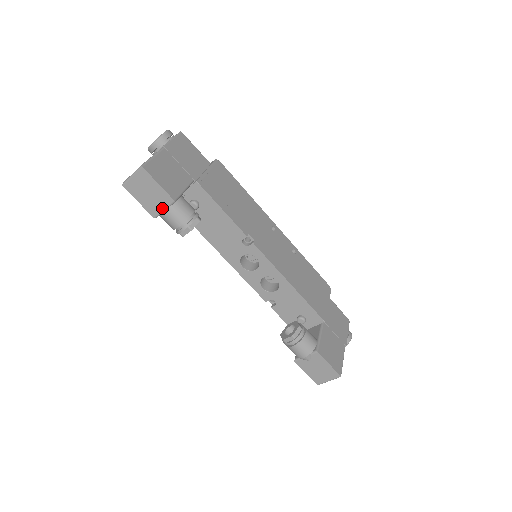
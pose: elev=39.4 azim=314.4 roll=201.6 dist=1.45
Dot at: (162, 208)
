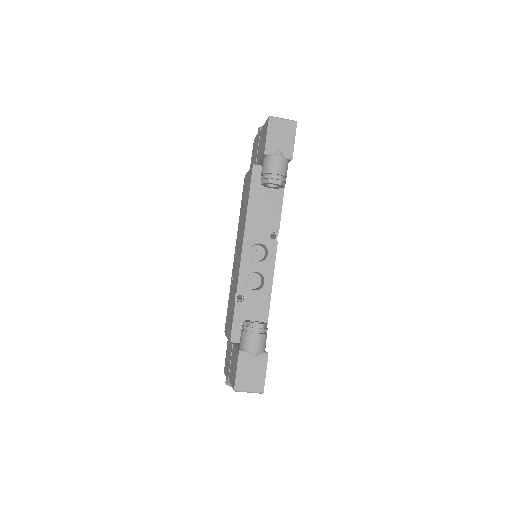
Dot at: (280, 153)
